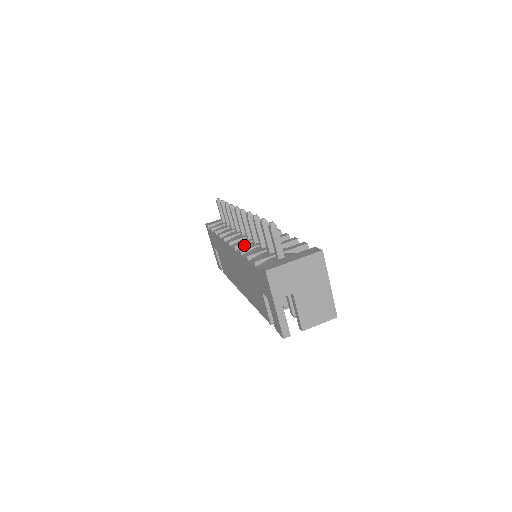
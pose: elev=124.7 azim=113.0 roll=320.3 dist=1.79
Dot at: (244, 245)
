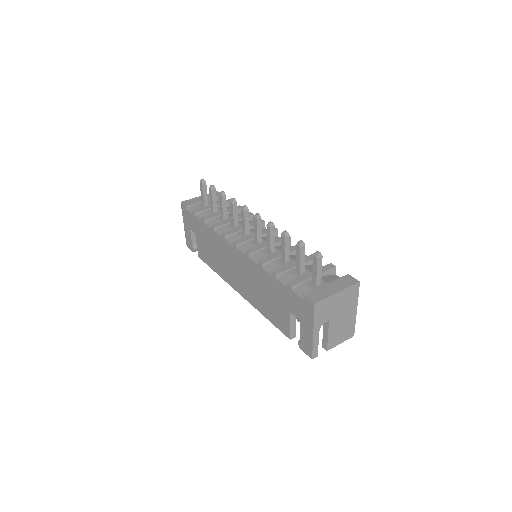
Dot at: (257, 252)
